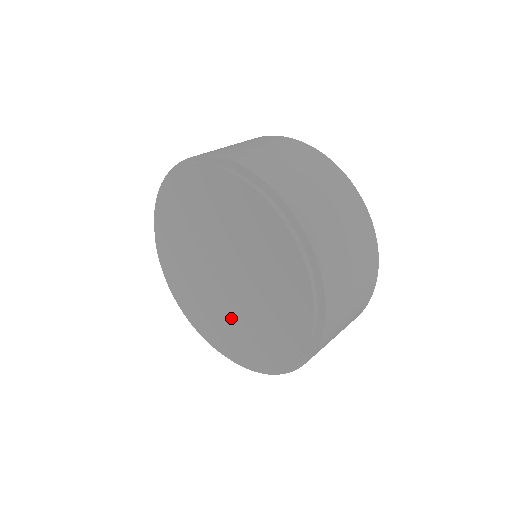
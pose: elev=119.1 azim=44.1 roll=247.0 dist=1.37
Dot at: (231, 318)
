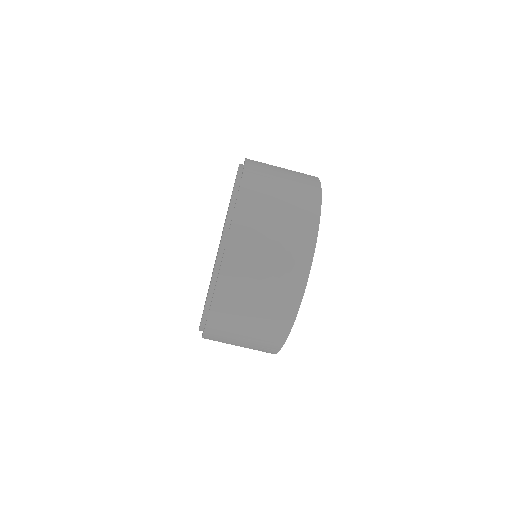
Dot at: occluded
